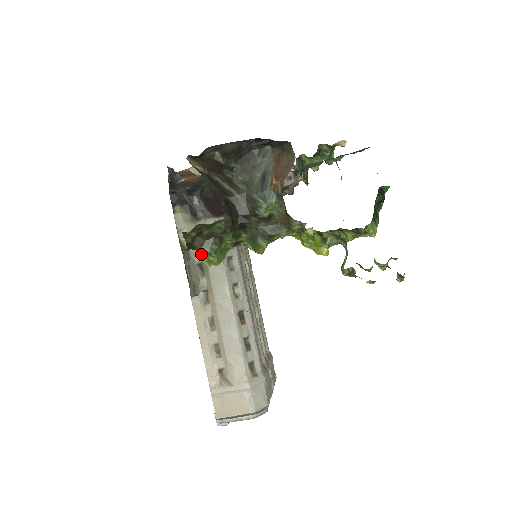
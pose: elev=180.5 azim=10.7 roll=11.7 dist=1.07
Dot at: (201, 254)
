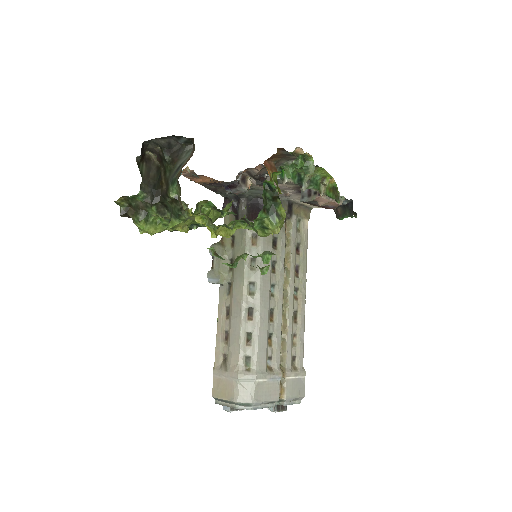
Dot at: occluded
